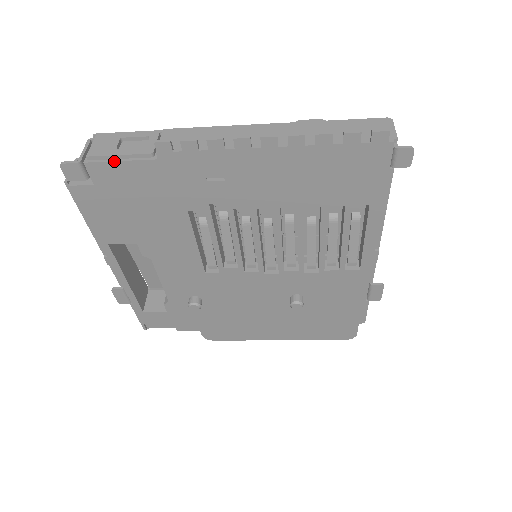
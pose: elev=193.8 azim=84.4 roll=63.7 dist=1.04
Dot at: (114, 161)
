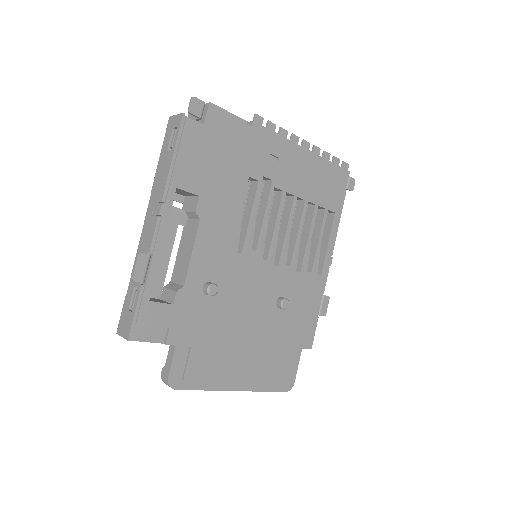
Dot at: (228, 114)
